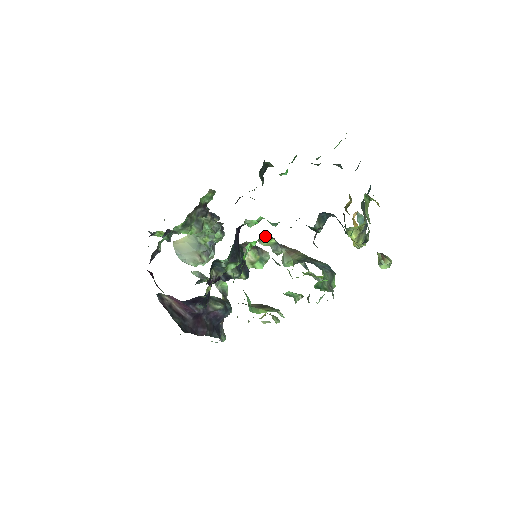
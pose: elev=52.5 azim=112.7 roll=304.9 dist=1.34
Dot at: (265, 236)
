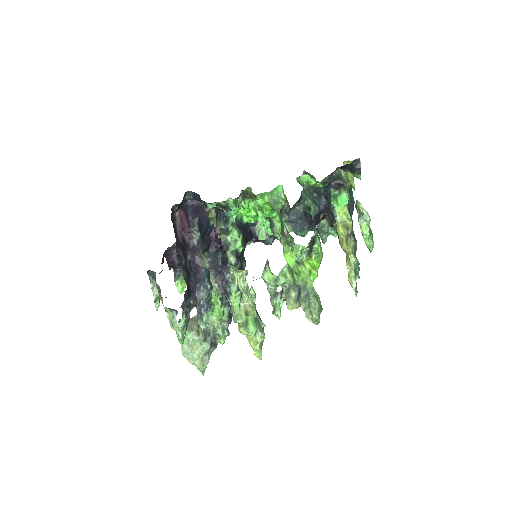
Dot at: occluded
